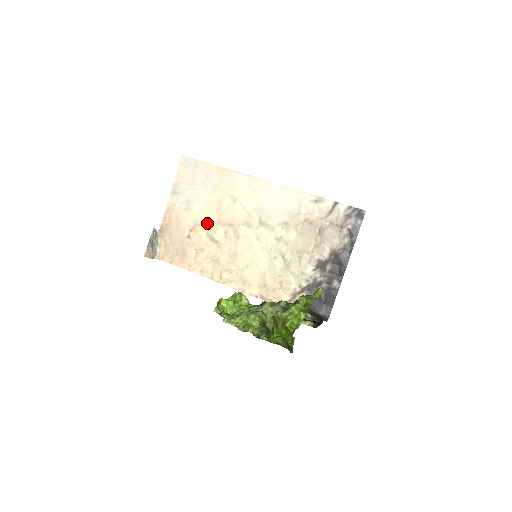
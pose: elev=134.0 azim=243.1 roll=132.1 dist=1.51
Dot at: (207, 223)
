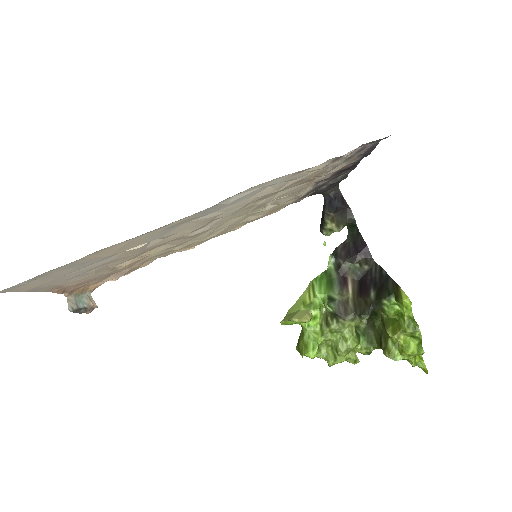
Dot at: occluded
